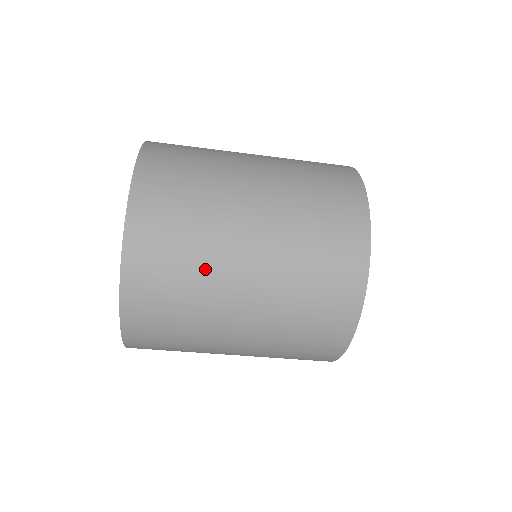
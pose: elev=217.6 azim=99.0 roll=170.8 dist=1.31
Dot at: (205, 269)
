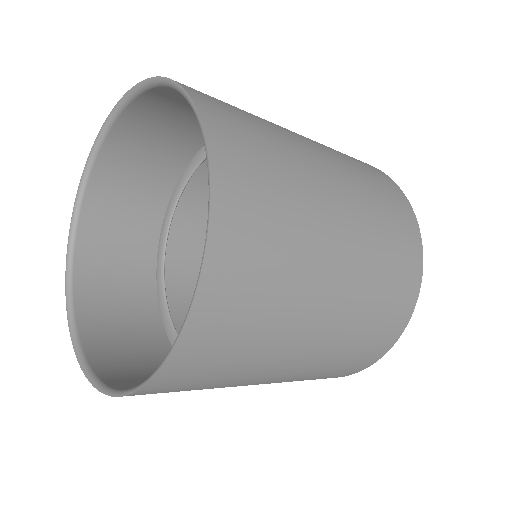
Dot at: (273, 339)
